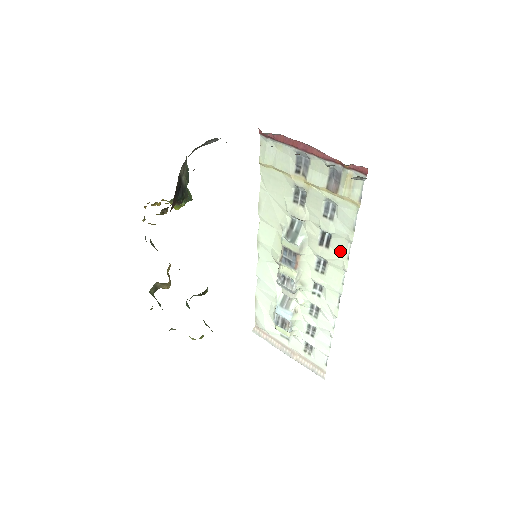
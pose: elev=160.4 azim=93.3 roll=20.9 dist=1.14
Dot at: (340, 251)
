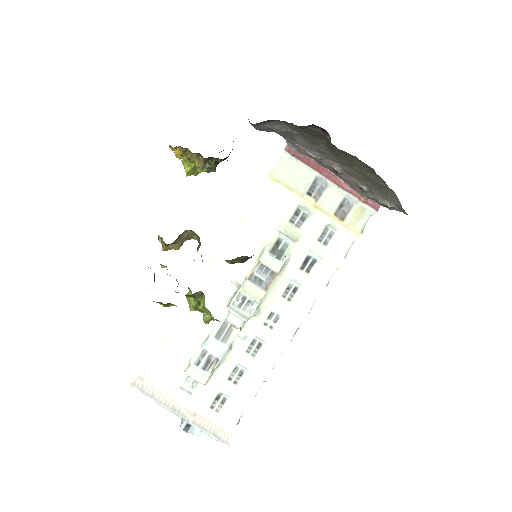
Dot at: (321, 277)
